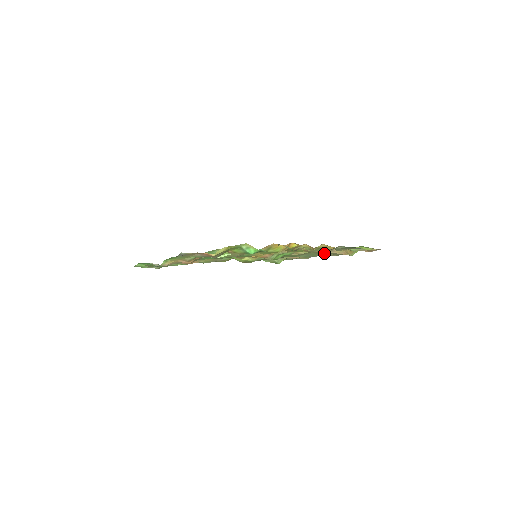
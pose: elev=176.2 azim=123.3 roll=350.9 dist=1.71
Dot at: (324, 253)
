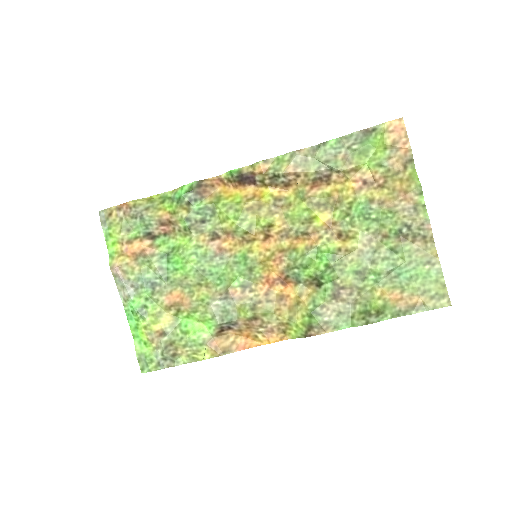
Dot at: (388, 225)
